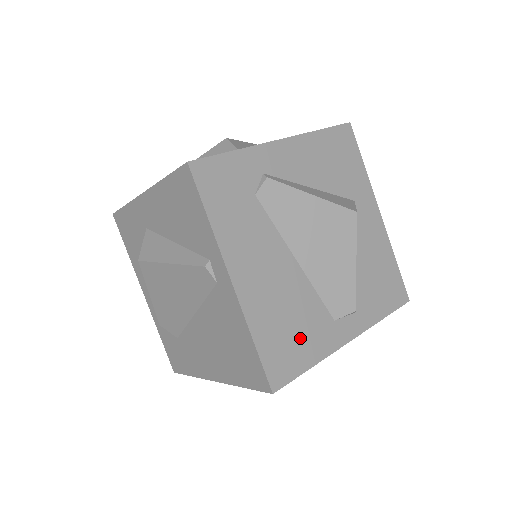
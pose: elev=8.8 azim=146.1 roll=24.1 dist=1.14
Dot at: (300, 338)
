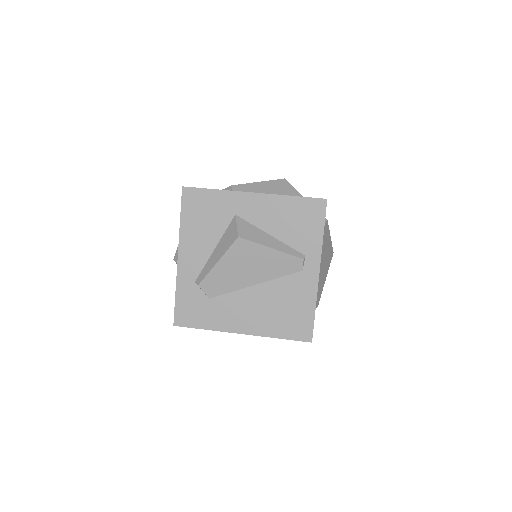
Dot at: occluded
